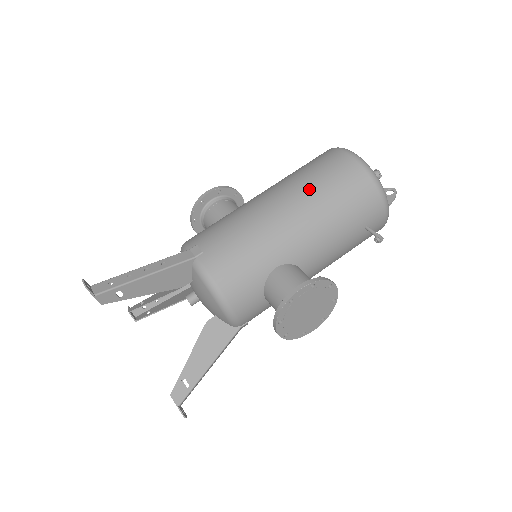
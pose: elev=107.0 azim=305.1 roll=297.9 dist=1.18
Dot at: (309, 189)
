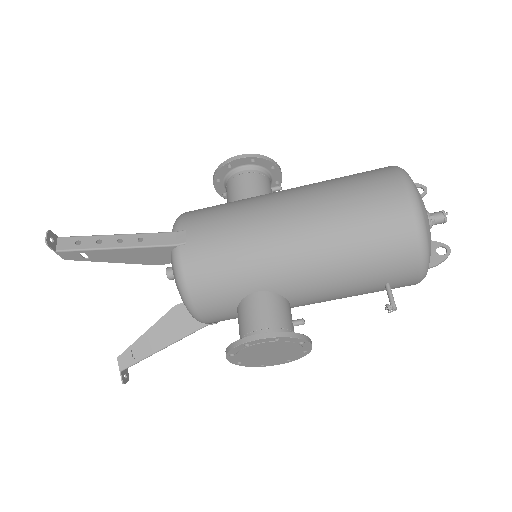
Dot at: (334, 218)
